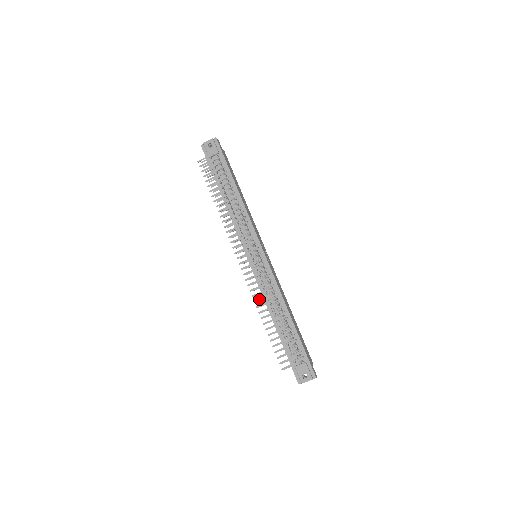
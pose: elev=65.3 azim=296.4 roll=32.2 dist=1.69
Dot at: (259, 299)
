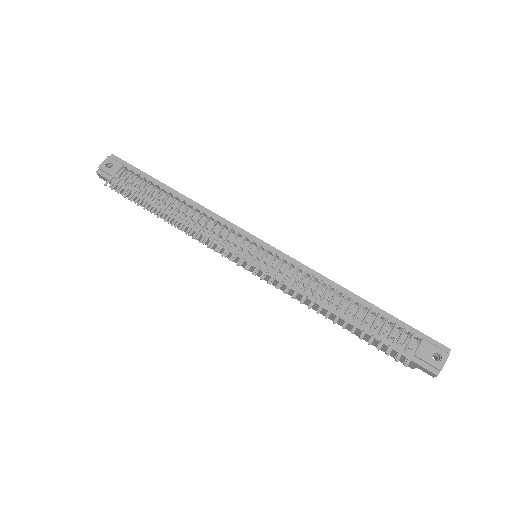
Dot at: (304, 295)
